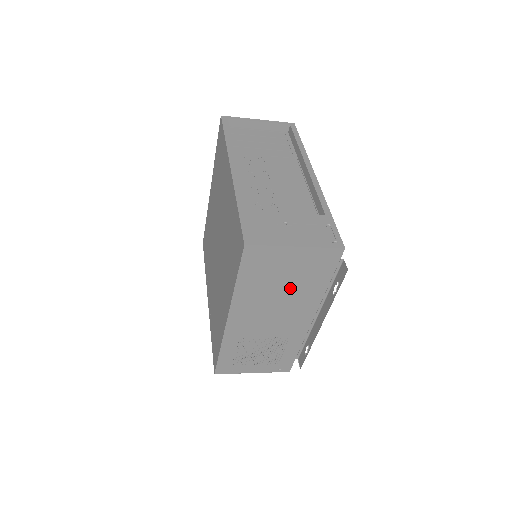
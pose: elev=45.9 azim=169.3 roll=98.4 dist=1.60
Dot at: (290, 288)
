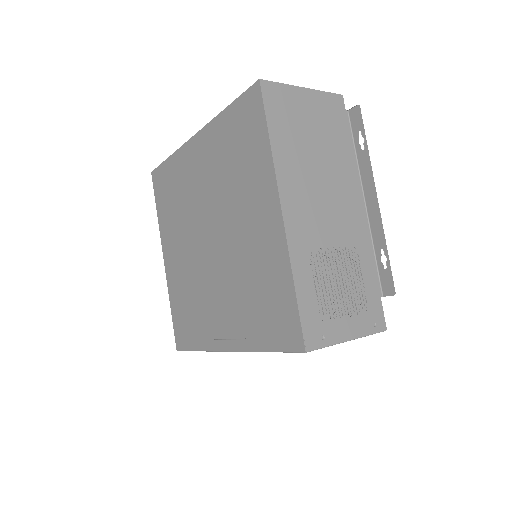
Dot at: (322, 152)
